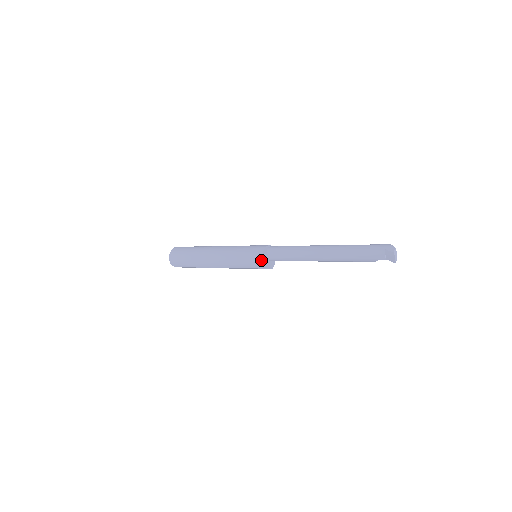
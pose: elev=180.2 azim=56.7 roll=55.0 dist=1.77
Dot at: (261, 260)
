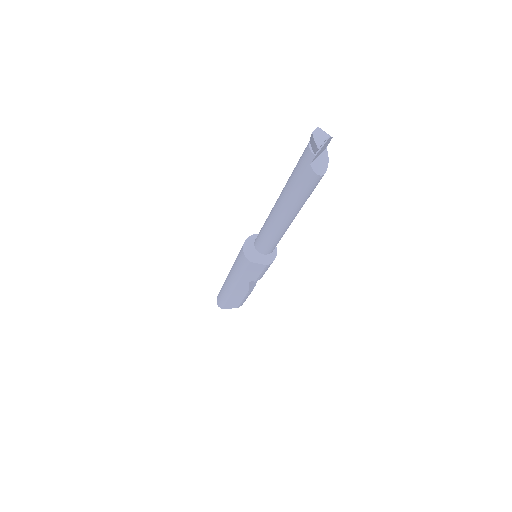
Dot at: (242, 251)
